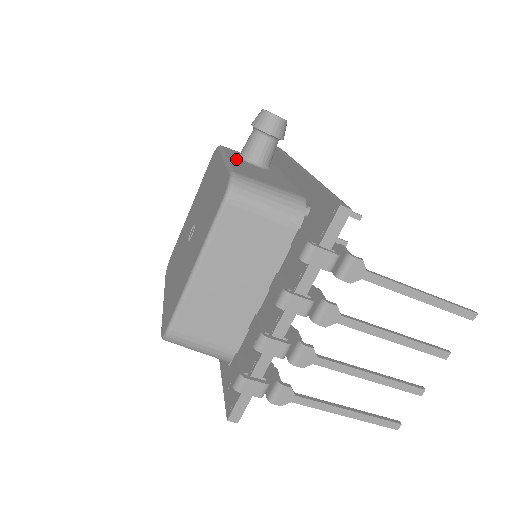
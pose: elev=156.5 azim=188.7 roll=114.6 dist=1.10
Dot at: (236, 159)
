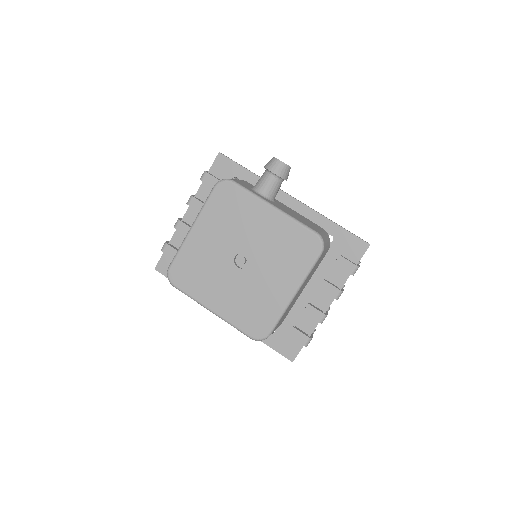
Dot at: (274, 204)
